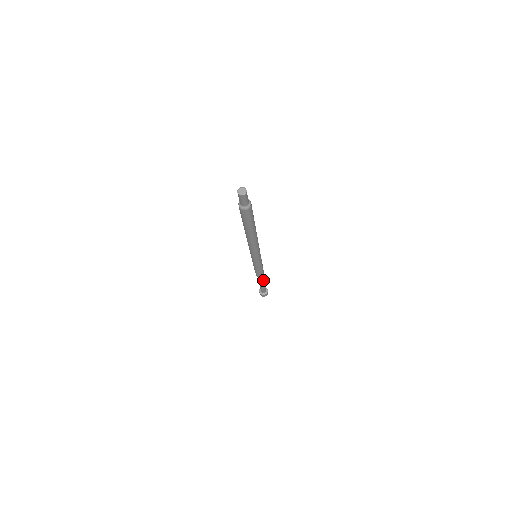
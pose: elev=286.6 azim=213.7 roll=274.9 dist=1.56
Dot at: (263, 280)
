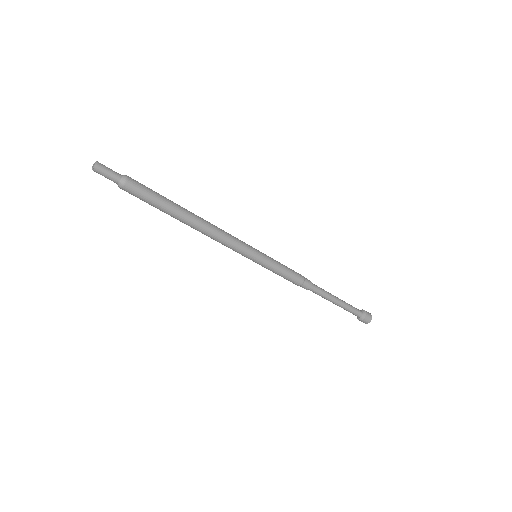
Dot at: (326, 292)
